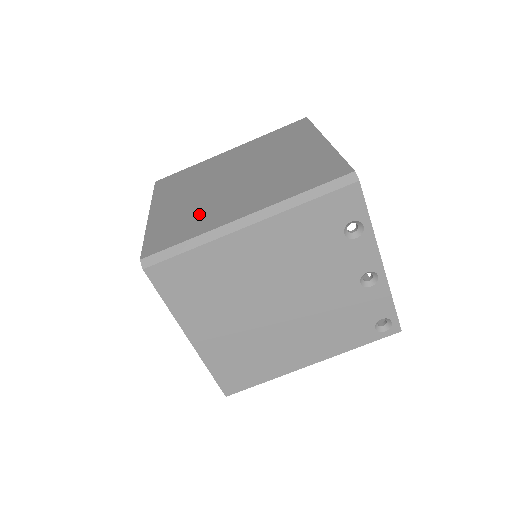
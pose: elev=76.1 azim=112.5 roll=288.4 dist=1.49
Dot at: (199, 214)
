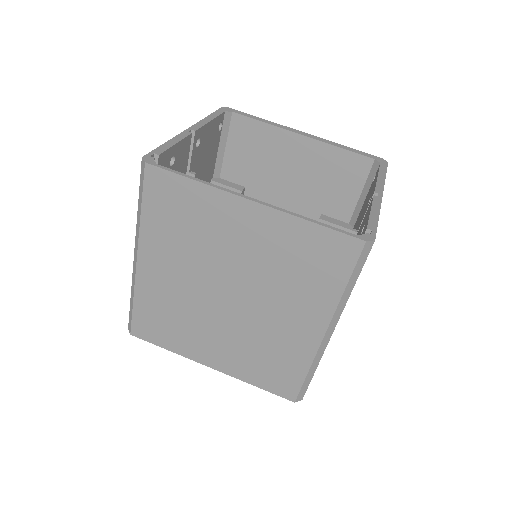
Dot at: (270, 349)
